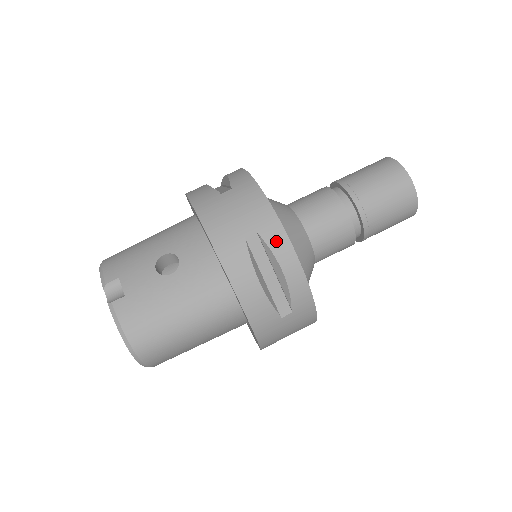
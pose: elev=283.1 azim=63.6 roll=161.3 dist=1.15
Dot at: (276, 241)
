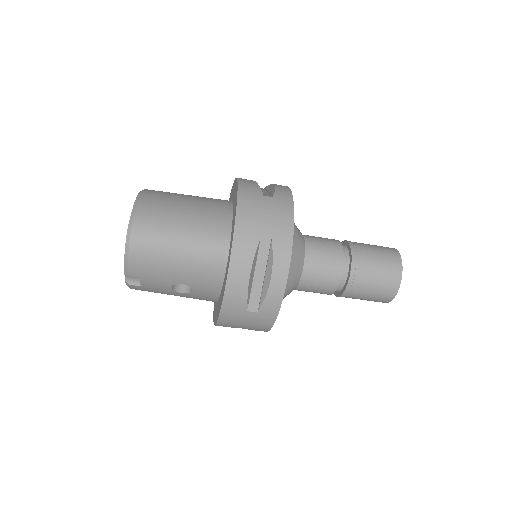
Dot at: occluded
